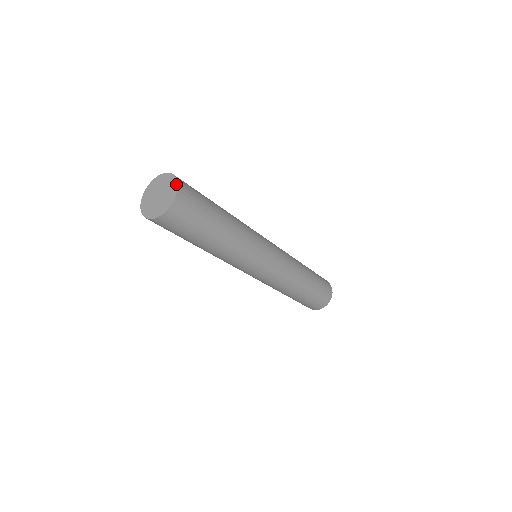
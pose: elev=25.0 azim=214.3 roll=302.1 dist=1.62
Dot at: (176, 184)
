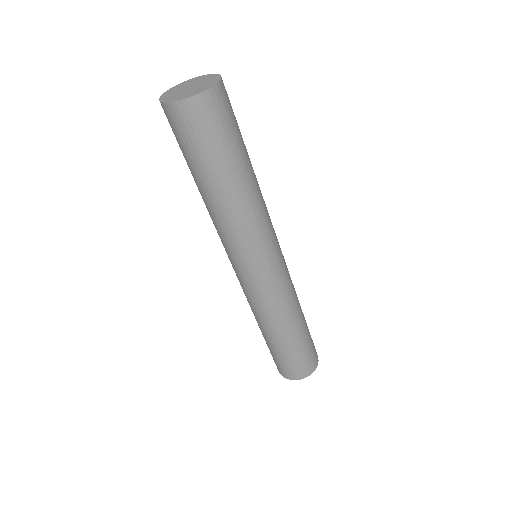
Dot at: (216, 74)
